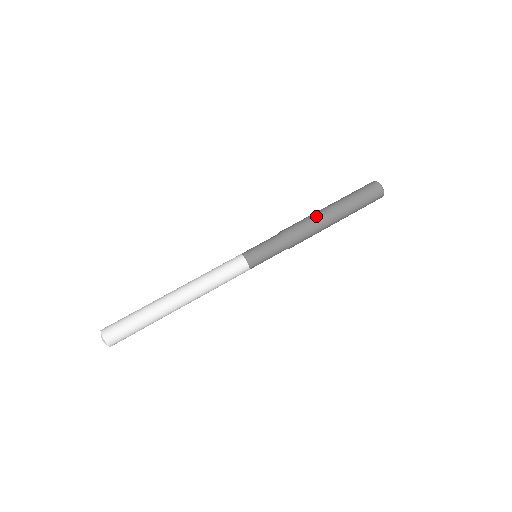
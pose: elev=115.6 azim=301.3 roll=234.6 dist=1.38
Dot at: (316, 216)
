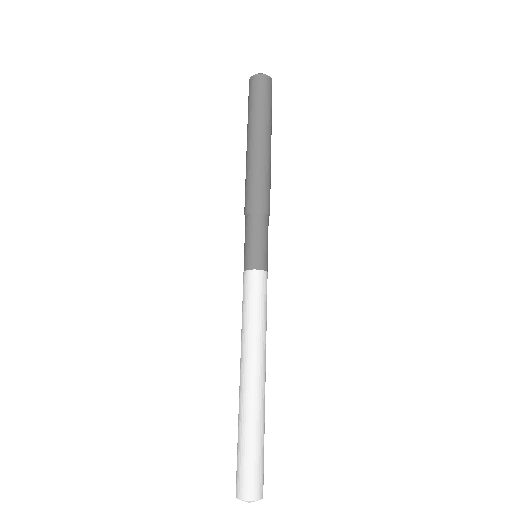
Dot at: (265, 162)
